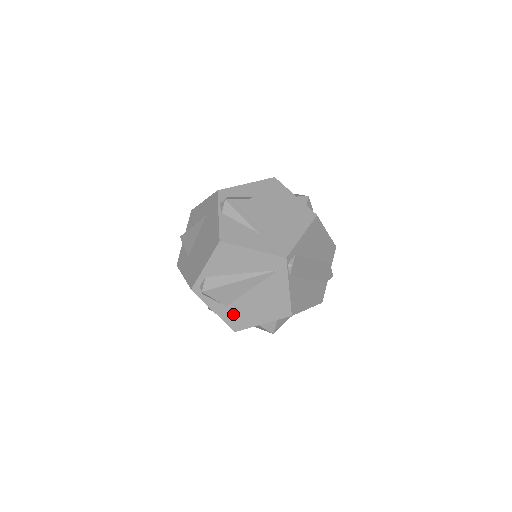
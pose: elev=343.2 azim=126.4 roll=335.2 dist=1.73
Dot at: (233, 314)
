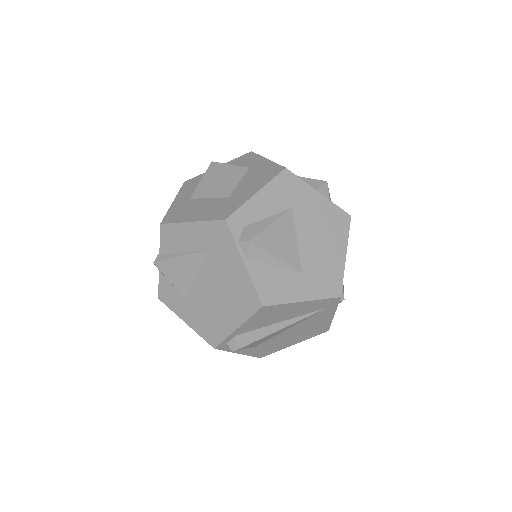
Dot at: (262, 349)
